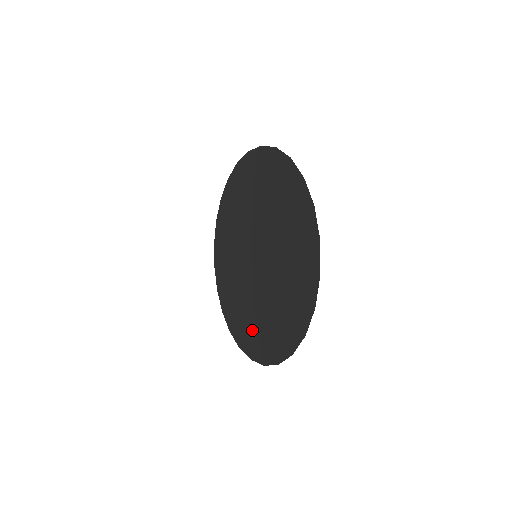
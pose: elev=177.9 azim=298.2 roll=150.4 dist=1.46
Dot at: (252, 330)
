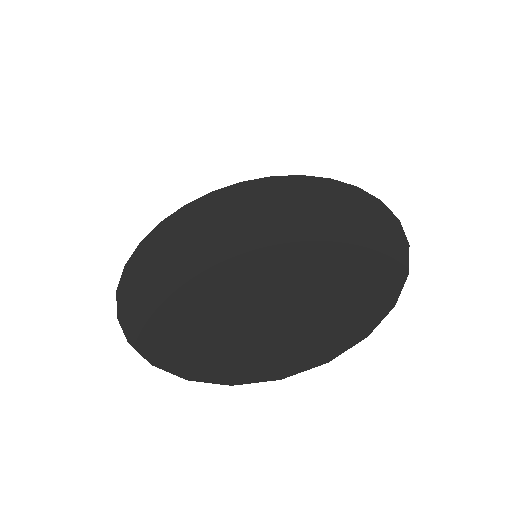
Dot at: (240, 339)
